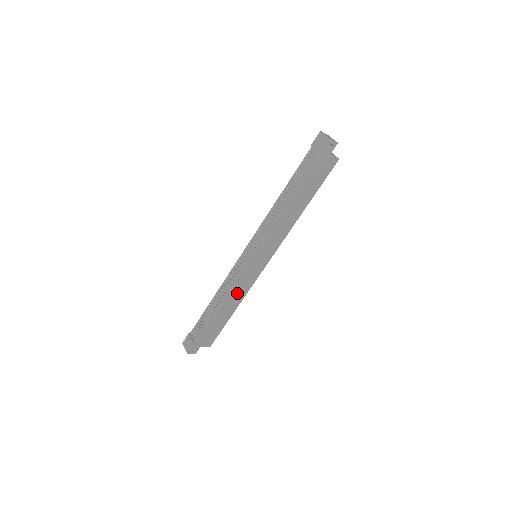
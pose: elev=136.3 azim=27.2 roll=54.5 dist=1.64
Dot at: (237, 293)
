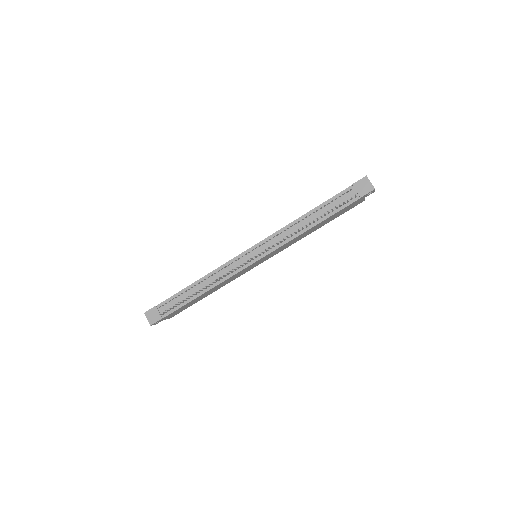
Dot at: (224, 283)
